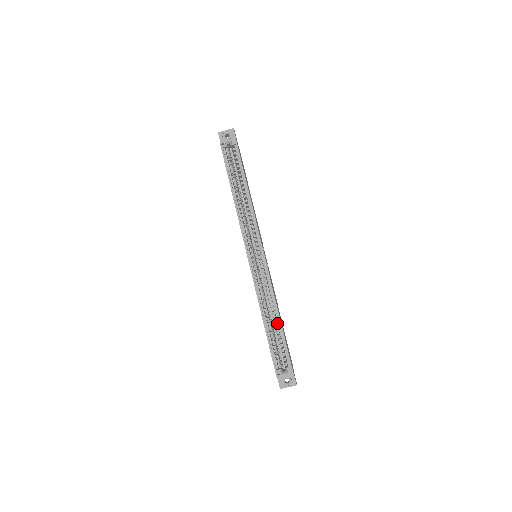
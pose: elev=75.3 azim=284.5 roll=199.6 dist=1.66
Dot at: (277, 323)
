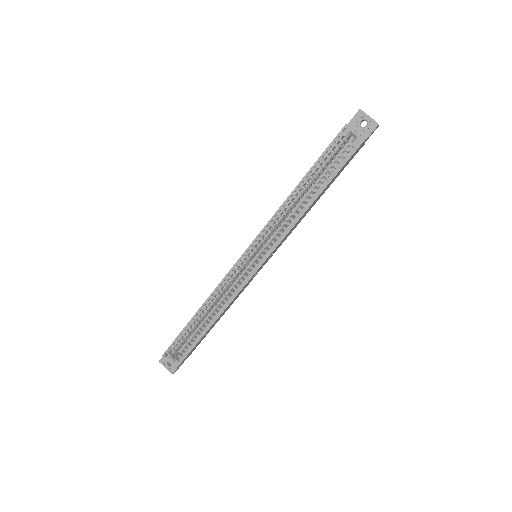
Dot at: occluded
